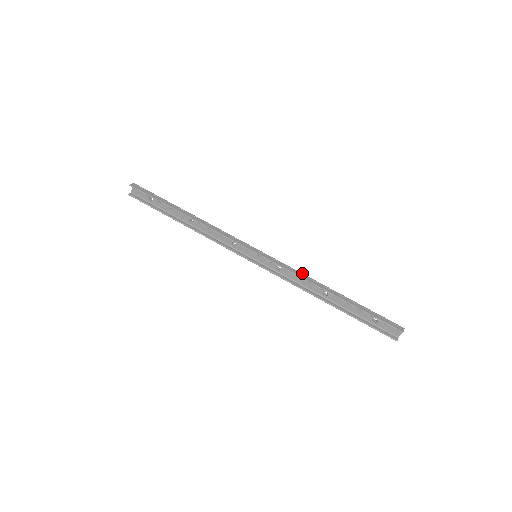
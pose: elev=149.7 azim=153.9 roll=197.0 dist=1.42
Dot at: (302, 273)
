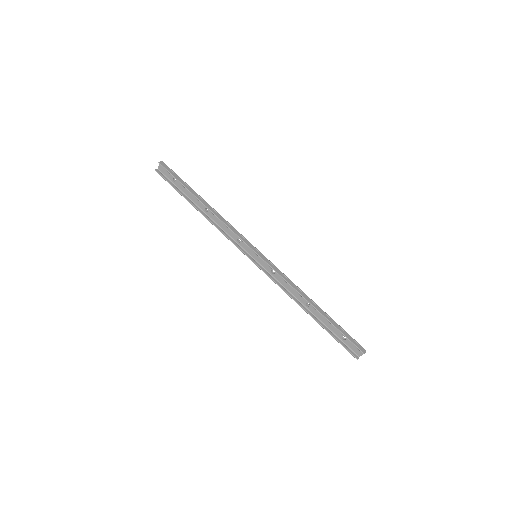
Dot at: occluded
